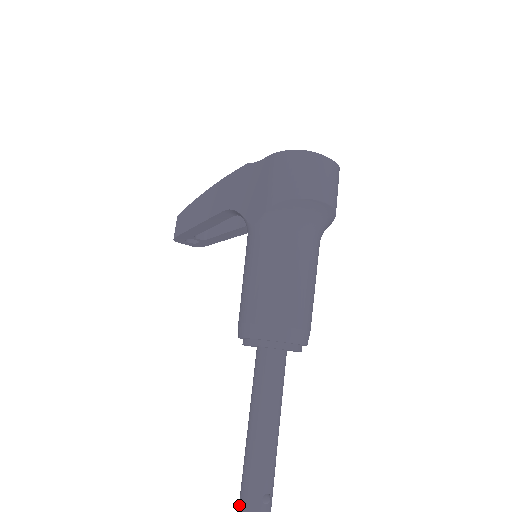
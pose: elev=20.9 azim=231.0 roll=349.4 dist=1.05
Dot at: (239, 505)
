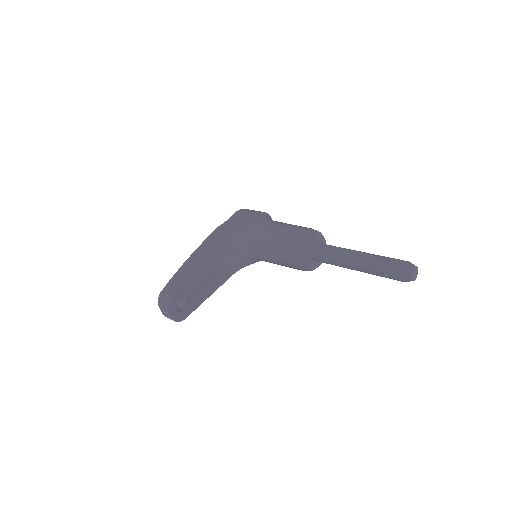
Dot at: (394, 264)
